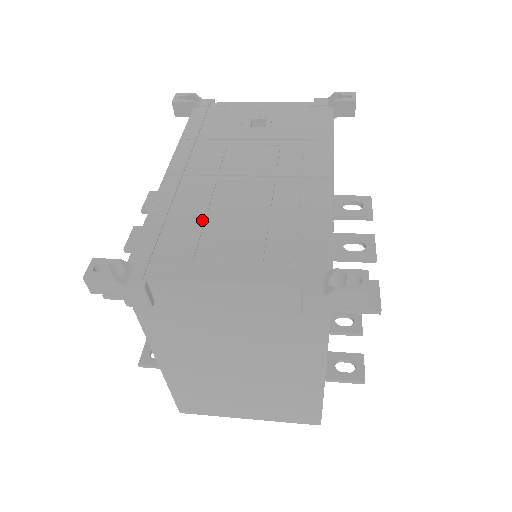
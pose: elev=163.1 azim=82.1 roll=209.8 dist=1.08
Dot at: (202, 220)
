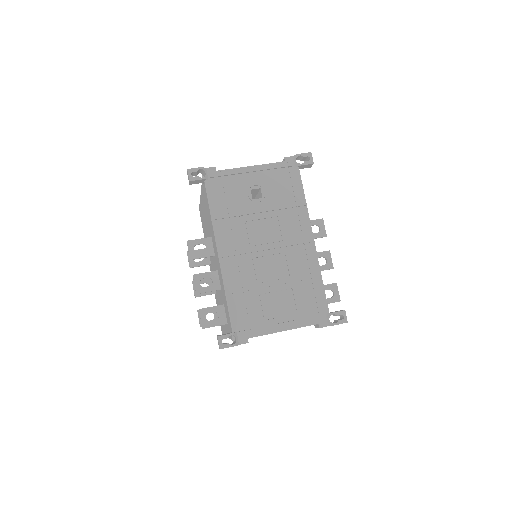
Dot at: (257, 292)
